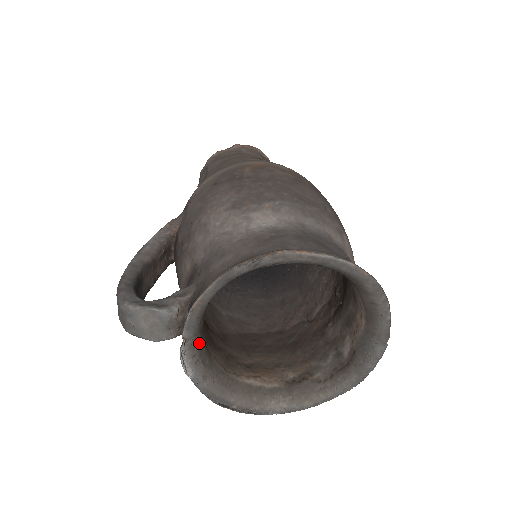
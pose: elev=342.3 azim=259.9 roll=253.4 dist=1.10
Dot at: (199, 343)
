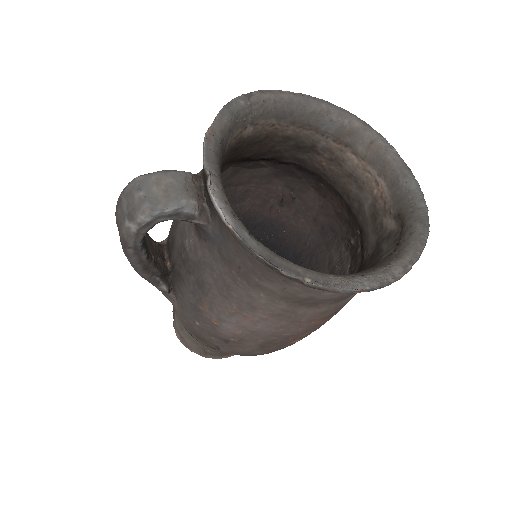
Dot at: (227, 198)
